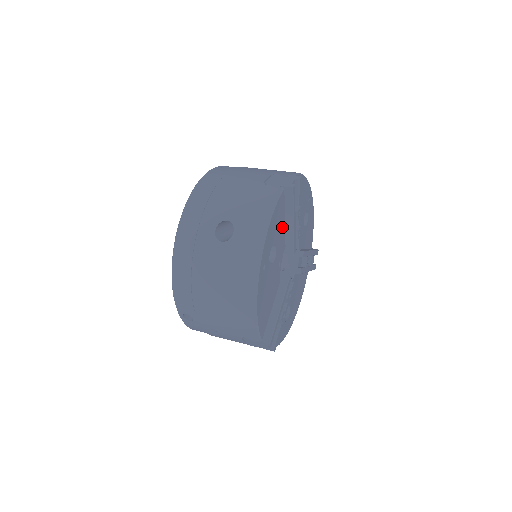
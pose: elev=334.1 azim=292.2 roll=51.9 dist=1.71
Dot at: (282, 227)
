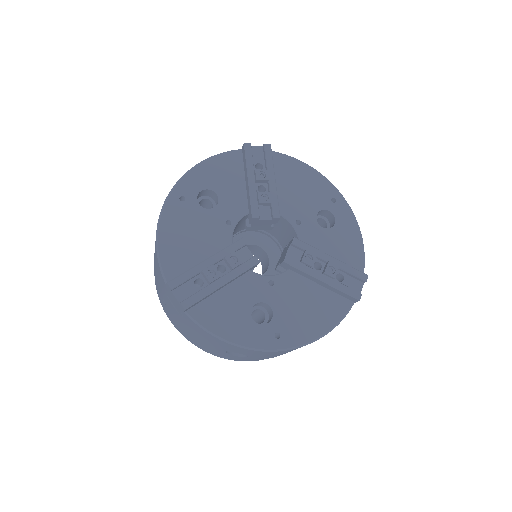
Dot at: (238, 186)
